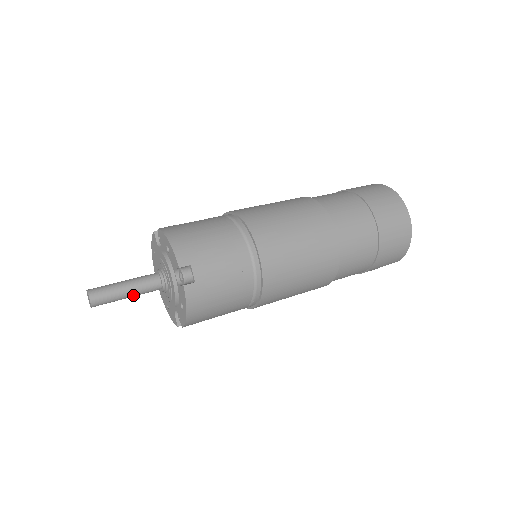
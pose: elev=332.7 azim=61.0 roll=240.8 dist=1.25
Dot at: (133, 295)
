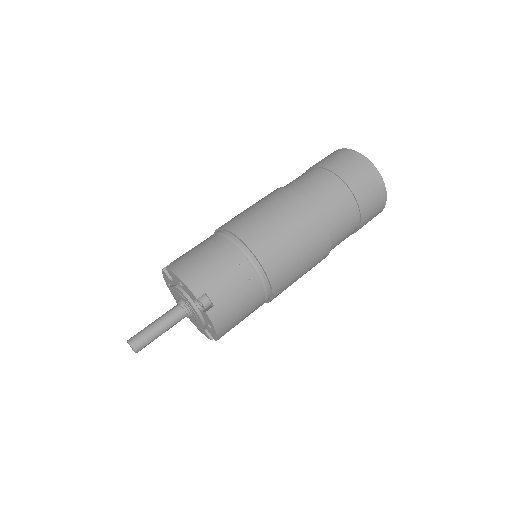
Dot at: (166, 330)
